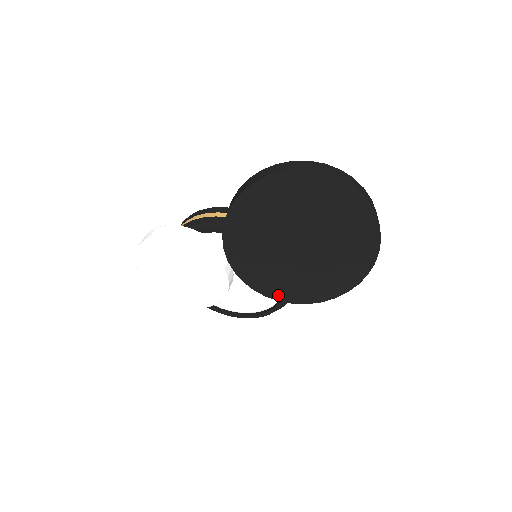
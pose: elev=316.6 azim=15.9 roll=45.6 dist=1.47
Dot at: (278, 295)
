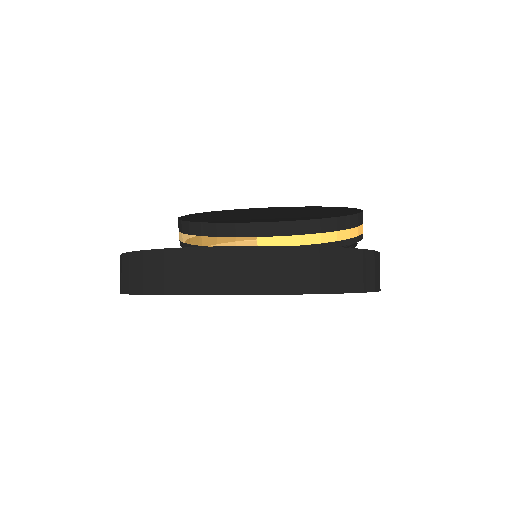
Dot at: occluded
